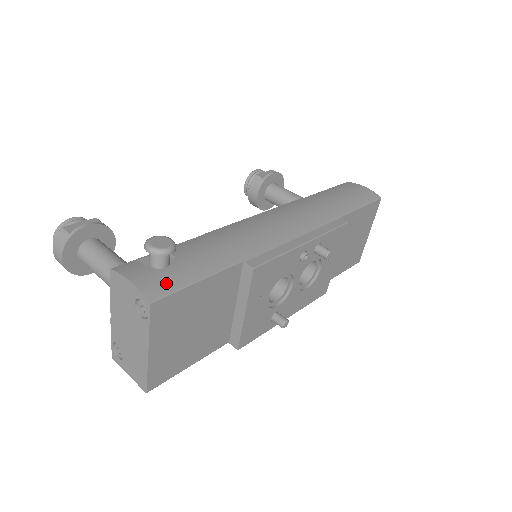
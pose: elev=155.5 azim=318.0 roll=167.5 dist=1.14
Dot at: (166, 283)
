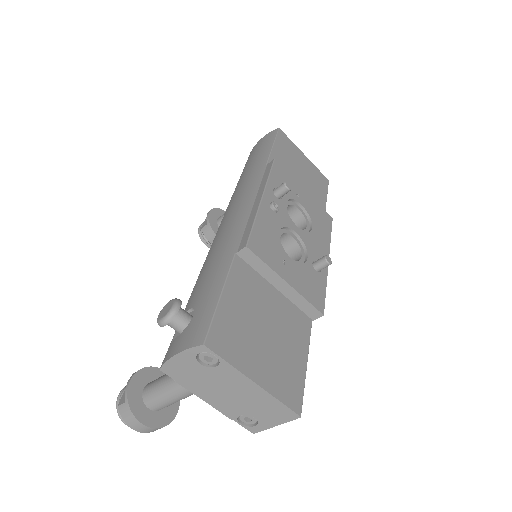
Dot at: (200, 324)
